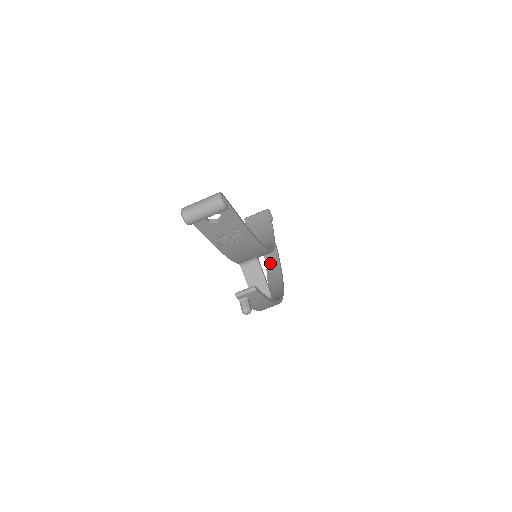
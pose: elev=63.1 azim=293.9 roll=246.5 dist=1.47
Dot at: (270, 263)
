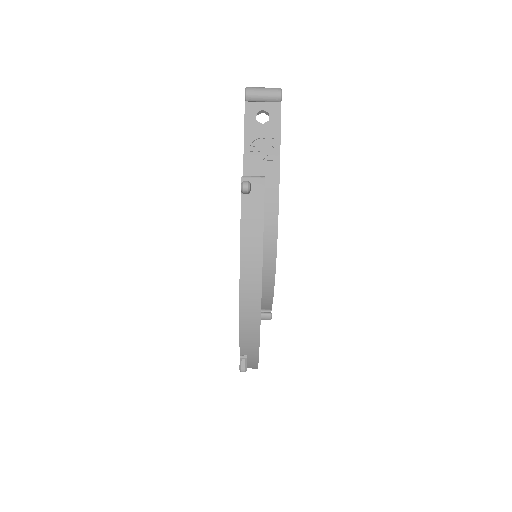
Dot at: occluded
